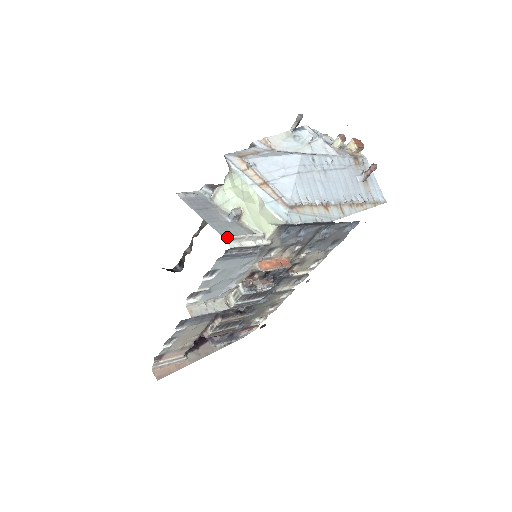
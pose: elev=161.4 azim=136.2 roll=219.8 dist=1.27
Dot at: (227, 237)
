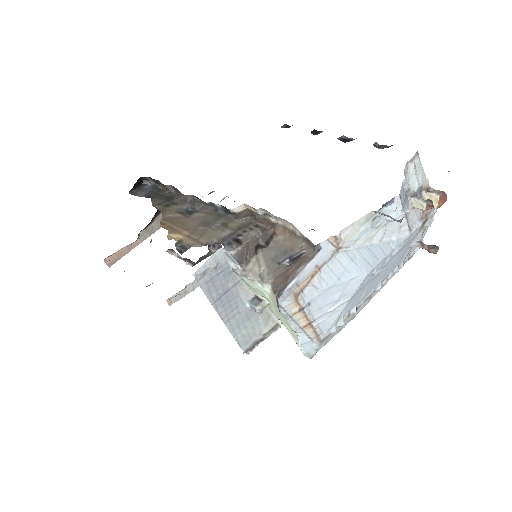
Dot at: (243, 345)
